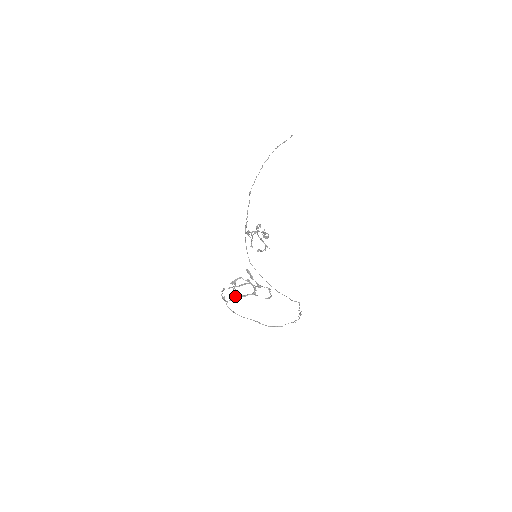
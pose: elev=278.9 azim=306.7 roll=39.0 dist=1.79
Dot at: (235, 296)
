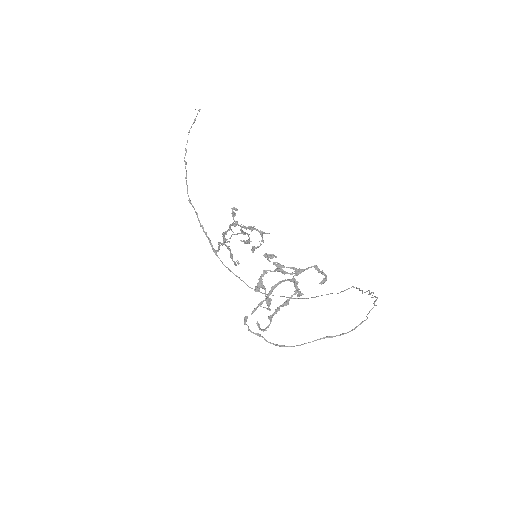
Dot at: occluded
